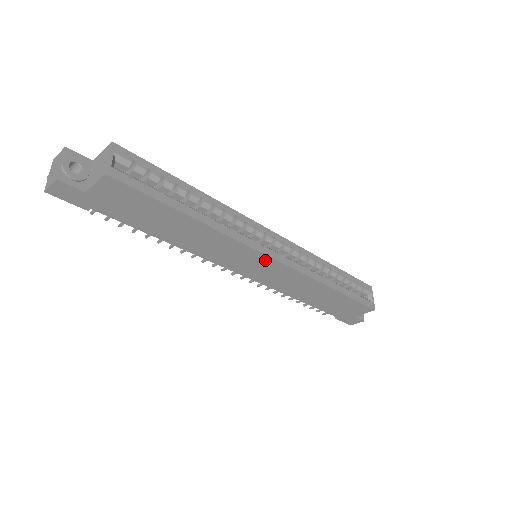
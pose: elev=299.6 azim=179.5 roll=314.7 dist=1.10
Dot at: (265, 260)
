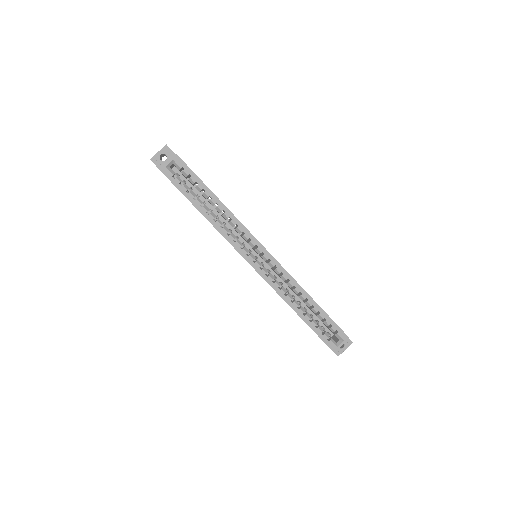
Dot at: (247, 261)
